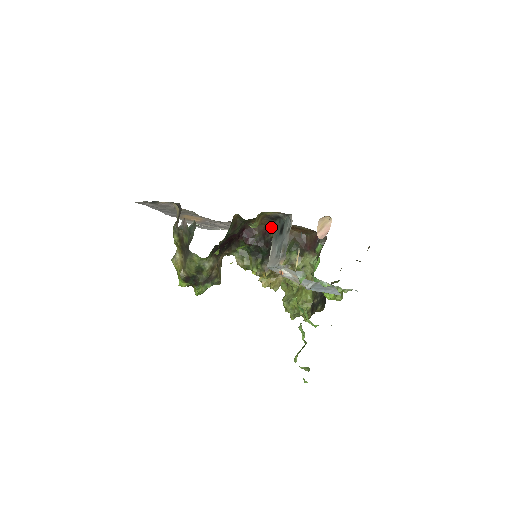
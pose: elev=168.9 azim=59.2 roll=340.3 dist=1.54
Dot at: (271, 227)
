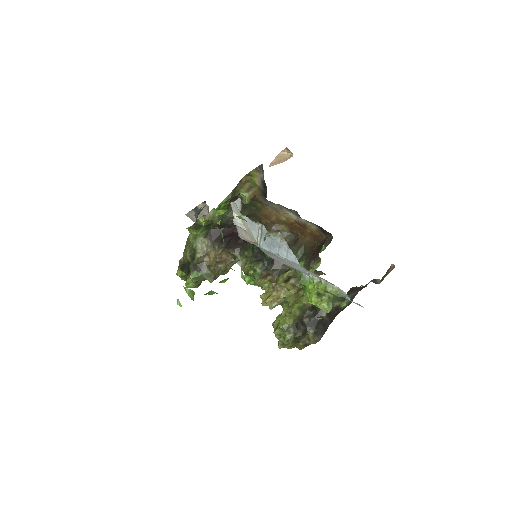
Dot at: (282, 230)
